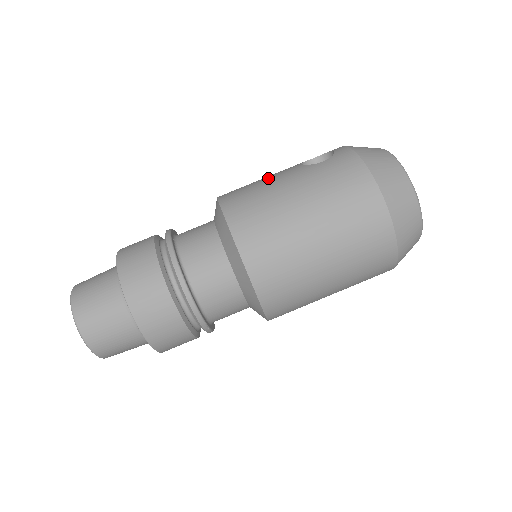
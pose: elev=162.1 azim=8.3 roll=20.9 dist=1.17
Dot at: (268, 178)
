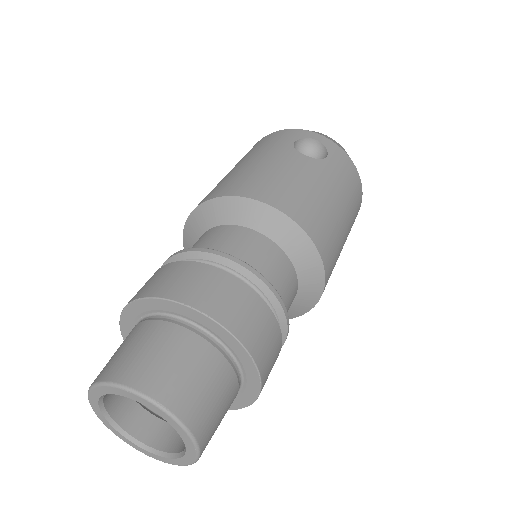
Dot at: (296, 174)
